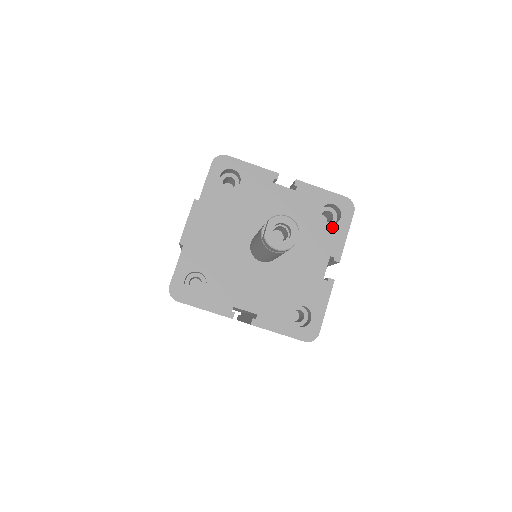
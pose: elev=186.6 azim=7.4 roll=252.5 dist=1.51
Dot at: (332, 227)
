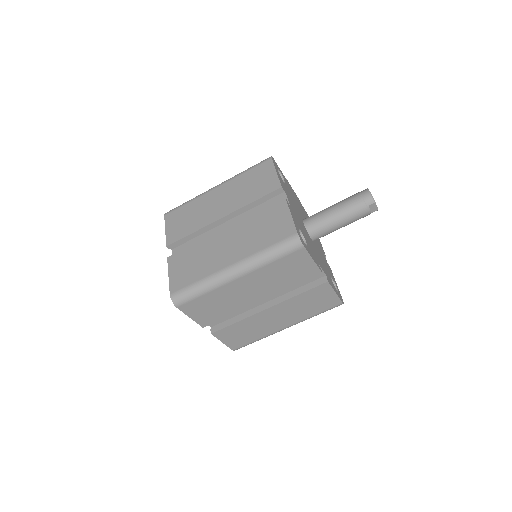
Dot at: occluded
